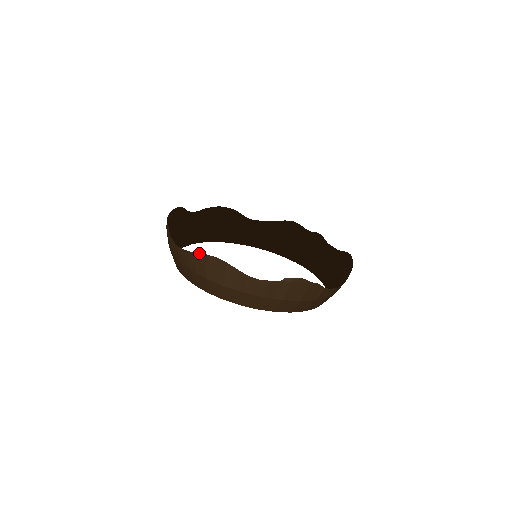
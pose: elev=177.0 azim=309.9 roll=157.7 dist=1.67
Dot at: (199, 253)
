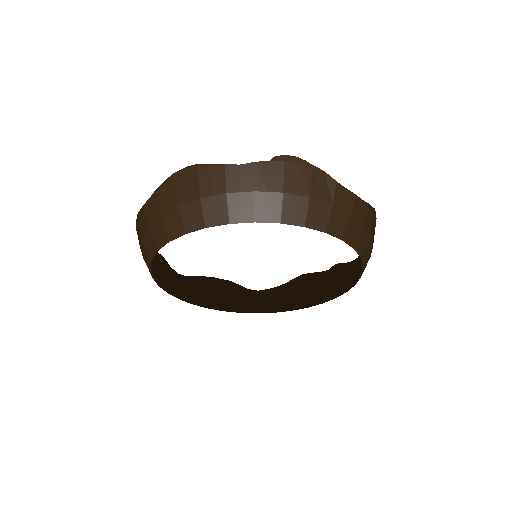
Dot at: (165, 181)
